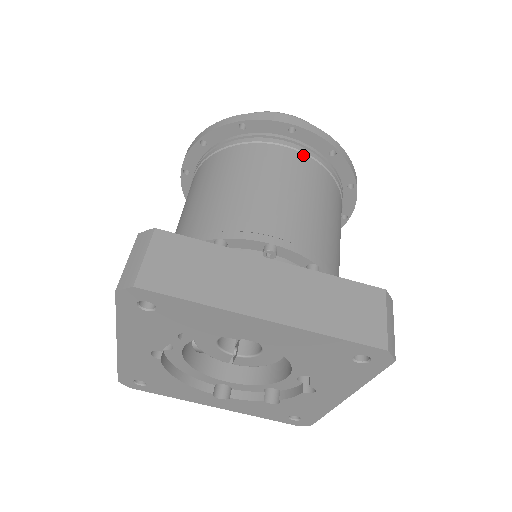
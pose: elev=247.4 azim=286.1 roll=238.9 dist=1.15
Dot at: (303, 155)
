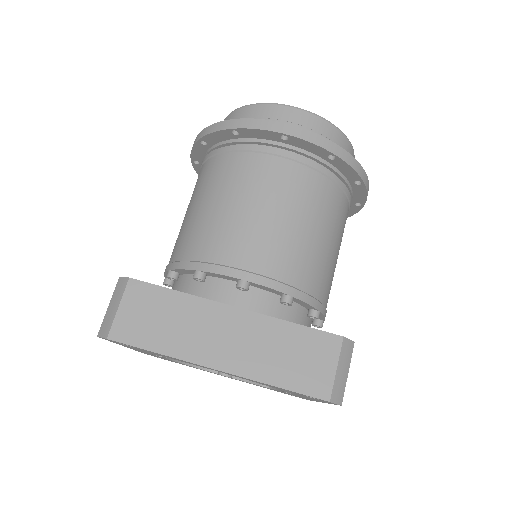
Dot at: (296, 164)
